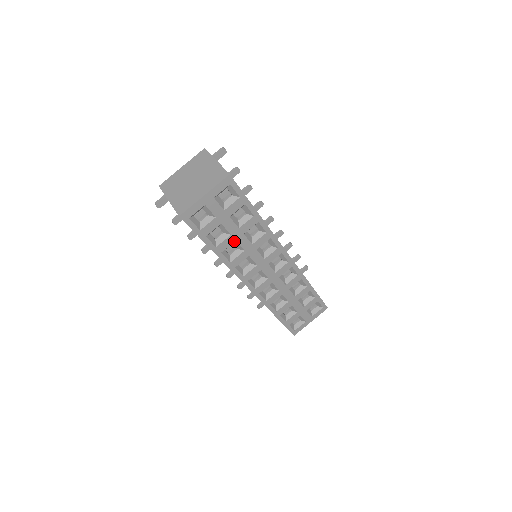
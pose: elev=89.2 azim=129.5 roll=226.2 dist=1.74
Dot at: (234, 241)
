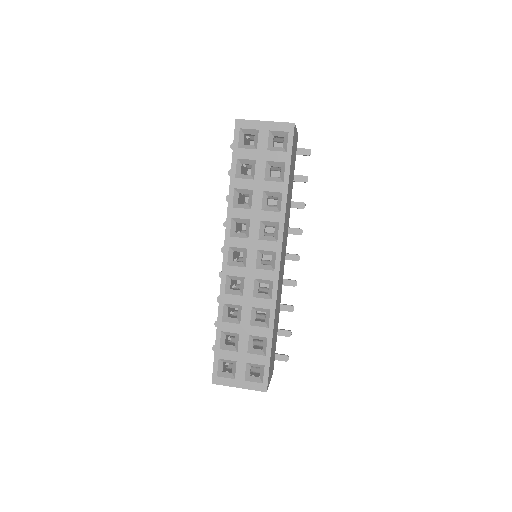
Dot at: (252, 189)
